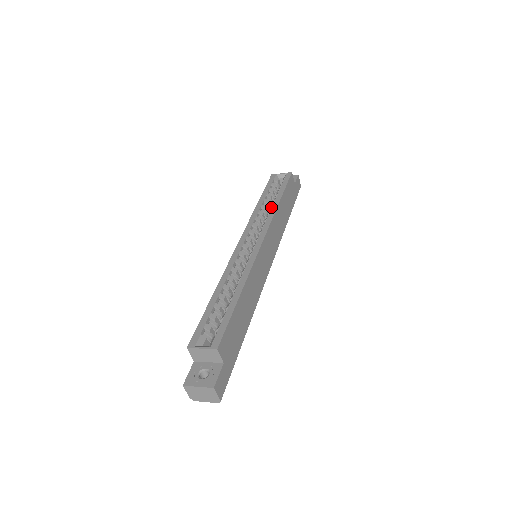
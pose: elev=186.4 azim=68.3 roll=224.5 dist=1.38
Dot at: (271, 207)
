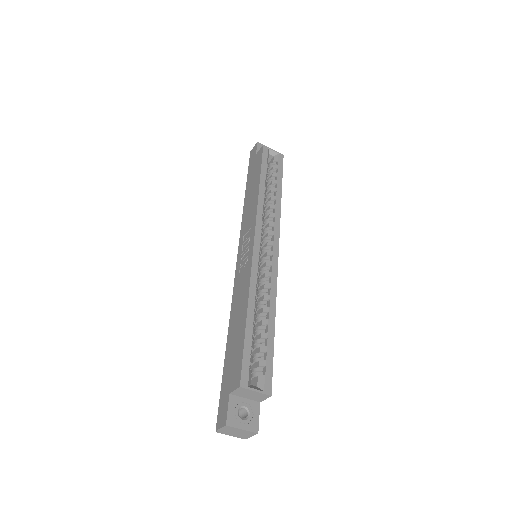
Dot at: (273, 199)
